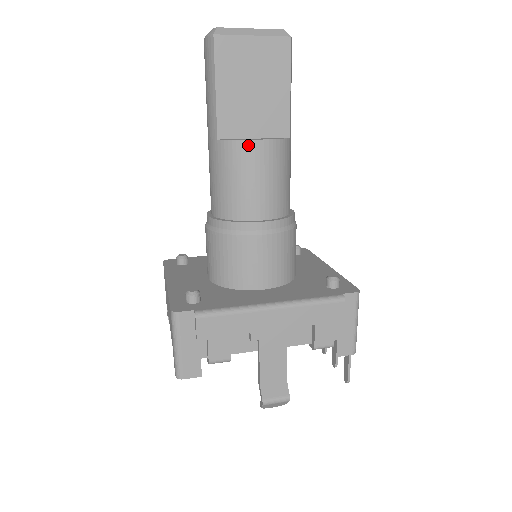
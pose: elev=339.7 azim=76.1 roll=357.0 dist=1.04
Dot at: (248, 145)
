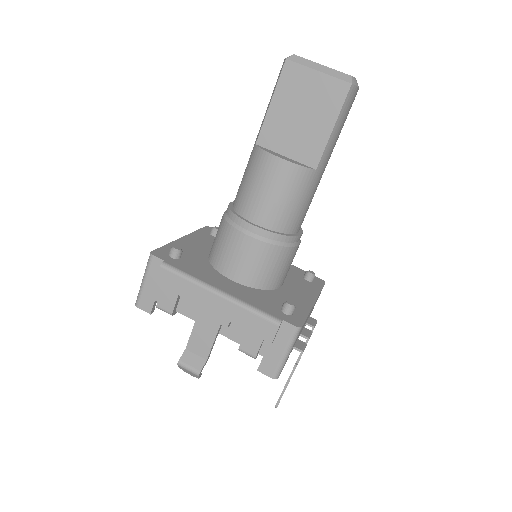
Dot at: (270, 158)
